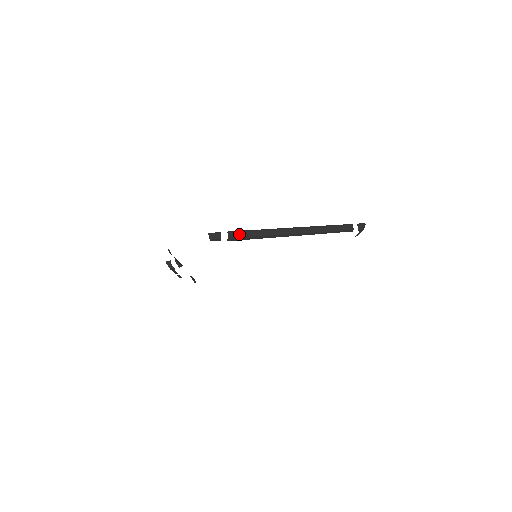
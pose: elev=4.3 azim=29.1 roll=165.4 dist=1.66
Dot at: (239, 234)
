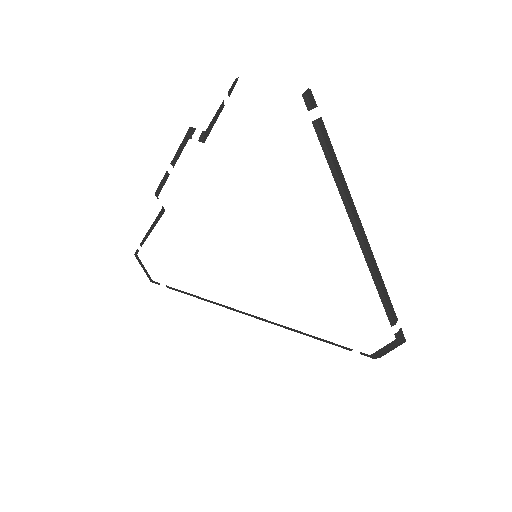
Dot at: (326, 136)
